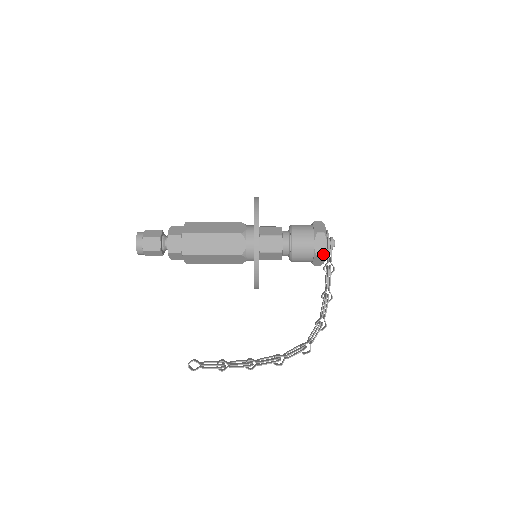
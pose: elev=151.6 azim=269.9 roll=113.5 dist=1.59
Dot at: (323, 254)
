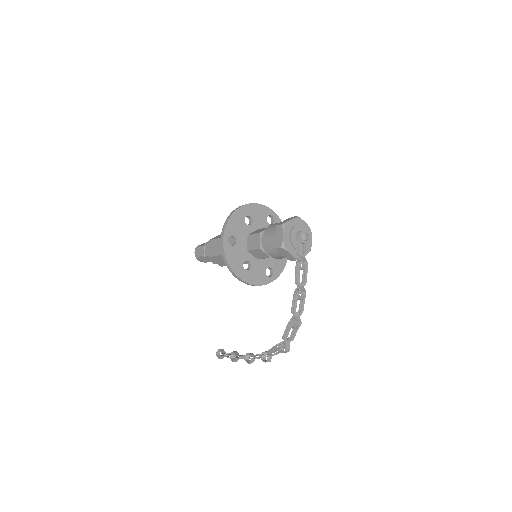
Dot at: (281, 245)
